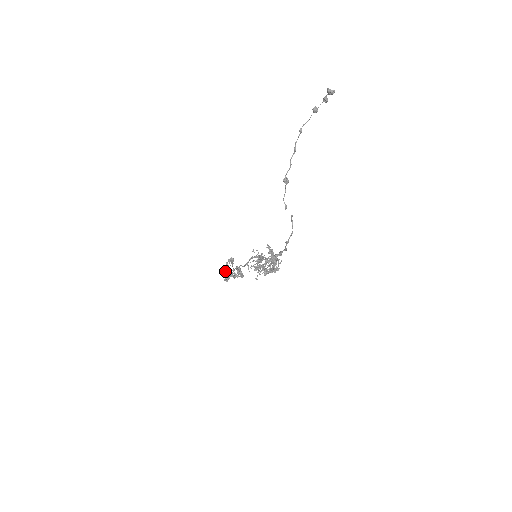
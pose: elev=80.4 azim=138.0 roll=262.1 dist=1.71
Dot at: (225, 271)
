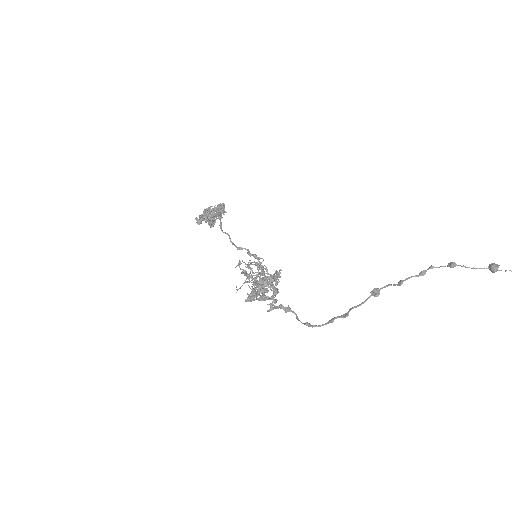
Dot at: (206, 214)
